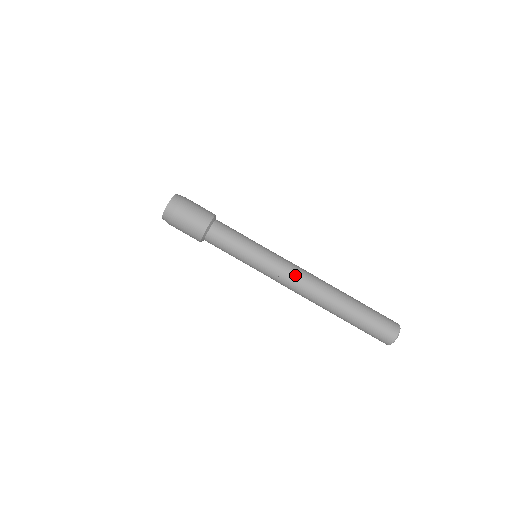
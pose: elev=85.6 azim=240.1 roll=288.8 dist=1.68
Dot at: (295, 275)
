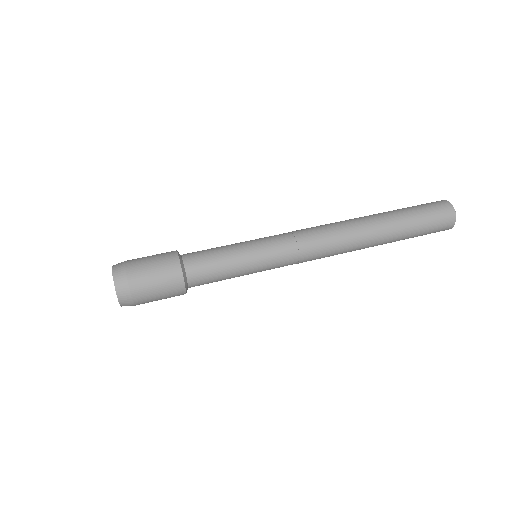
Dot at: occluded
